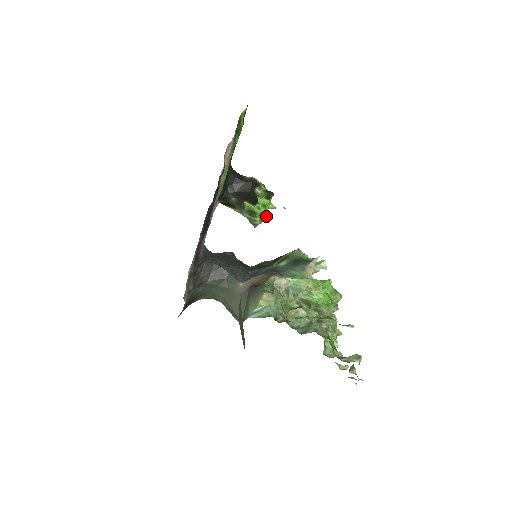
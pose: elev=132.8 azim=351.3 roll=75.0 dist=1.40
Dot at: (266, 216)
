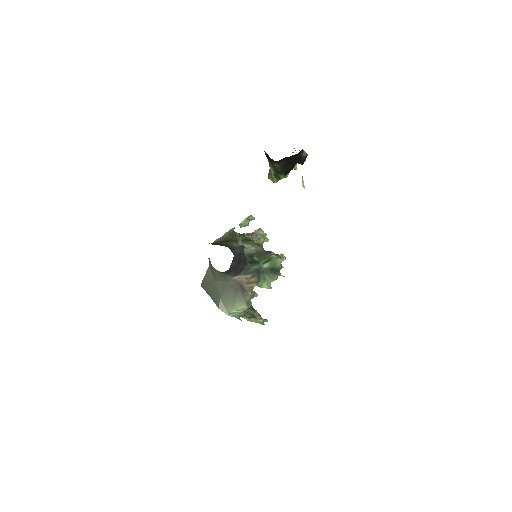
Dot at: occluded
